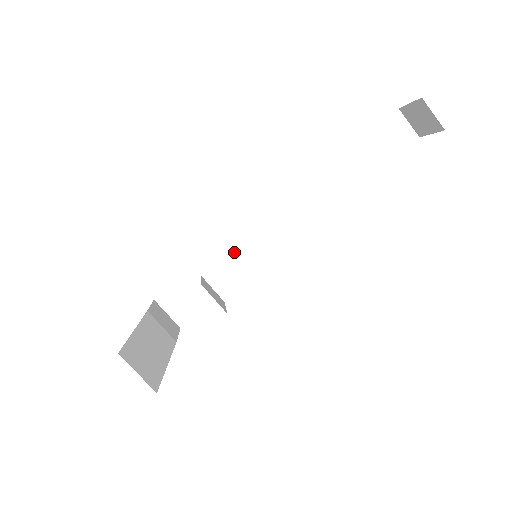
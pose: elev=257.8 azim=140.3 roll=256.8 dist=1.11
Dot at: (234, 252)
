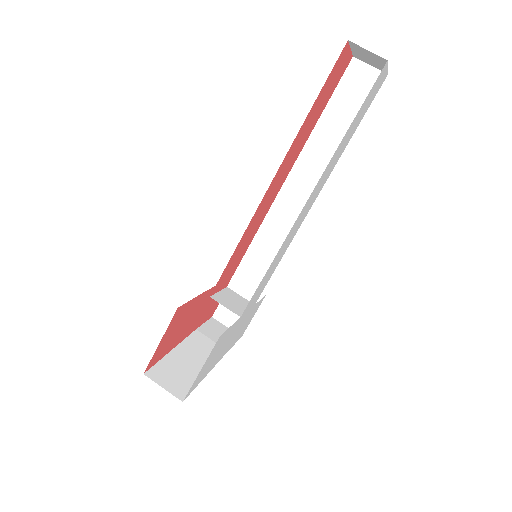
Dot at: (247, 257)
